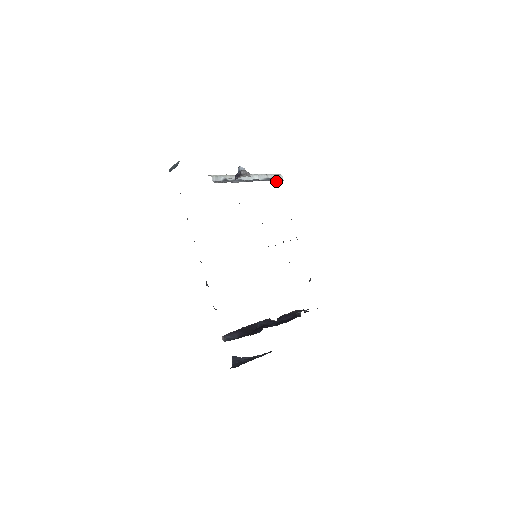
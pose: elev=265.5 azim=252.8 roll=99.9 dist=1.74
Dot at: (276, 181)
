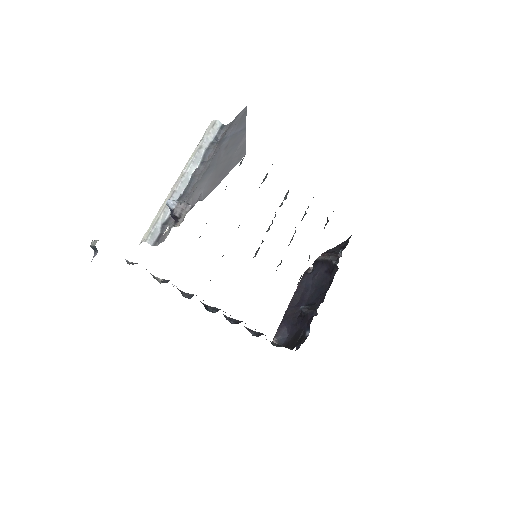
Dot at: (217, 140)
